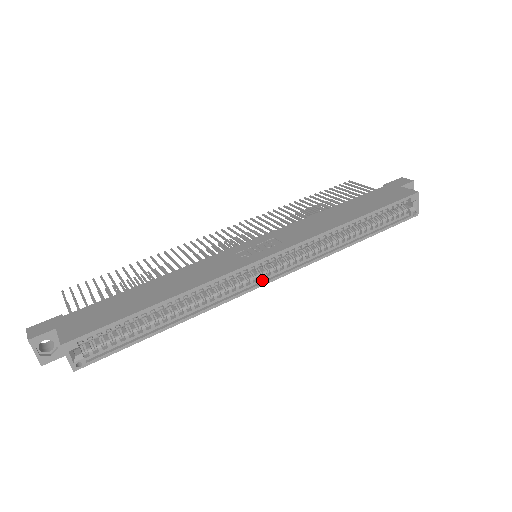
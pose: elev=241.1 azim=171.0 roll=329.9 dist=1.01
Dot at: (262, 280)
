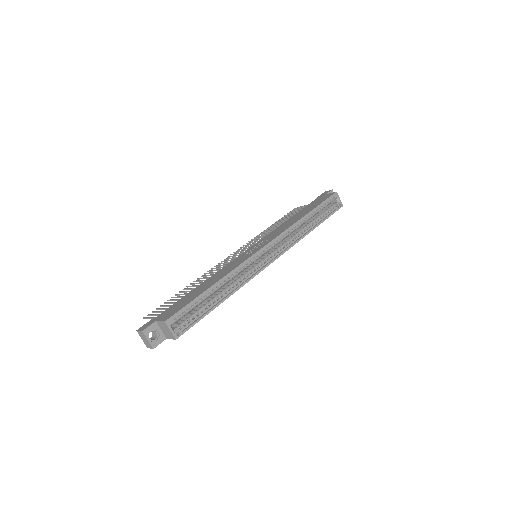
Dot at: (265, 264)
